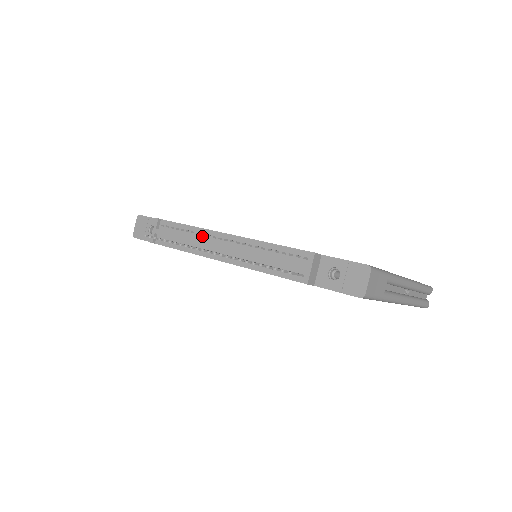
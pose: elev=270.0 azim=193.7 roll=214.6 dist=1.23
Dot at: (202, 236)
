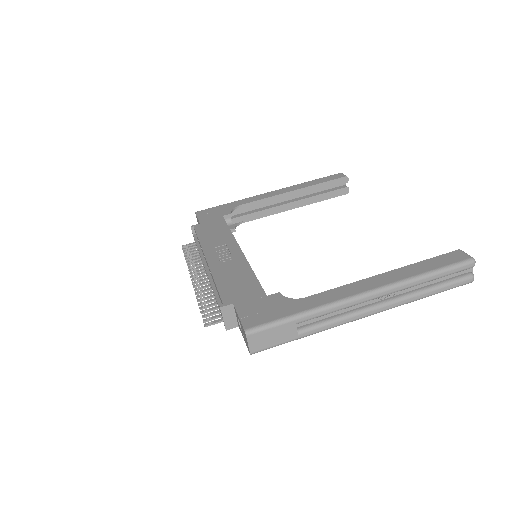
Dot at: occluded
